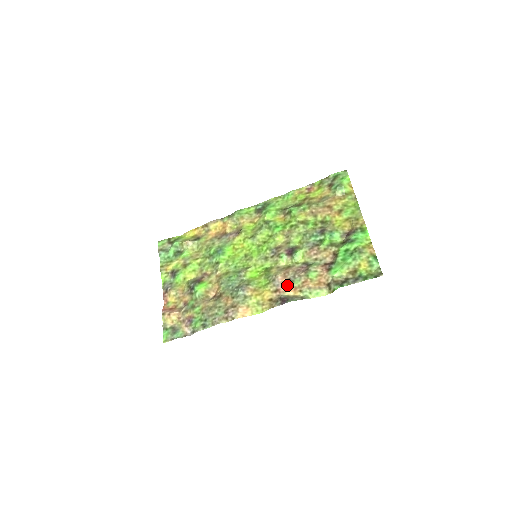
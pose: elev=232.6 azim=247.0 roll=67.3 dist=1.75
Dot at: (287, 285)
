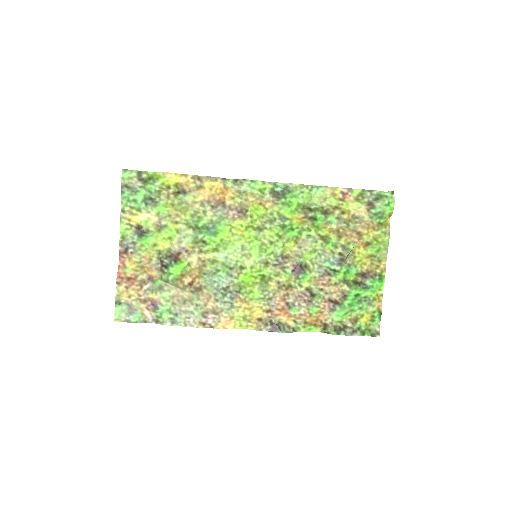
Dot at: (282, 309)
